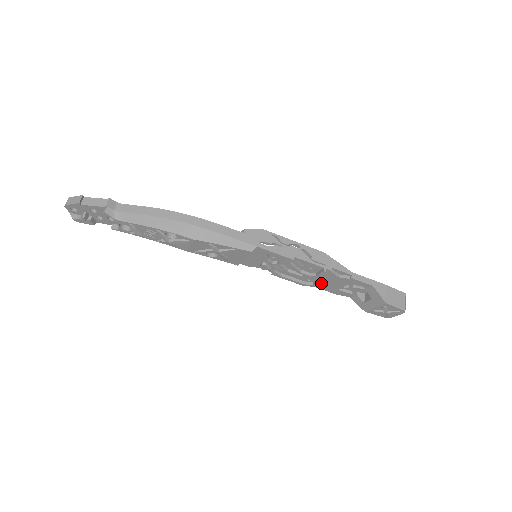
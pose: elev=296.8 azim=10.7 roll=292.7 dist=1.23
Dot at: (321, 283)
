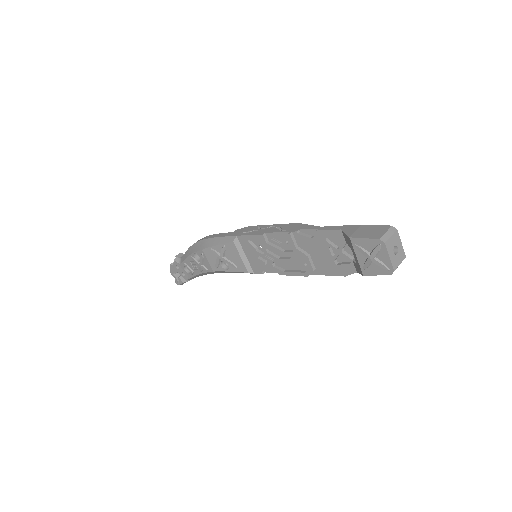
Dot at: (316, 263)
